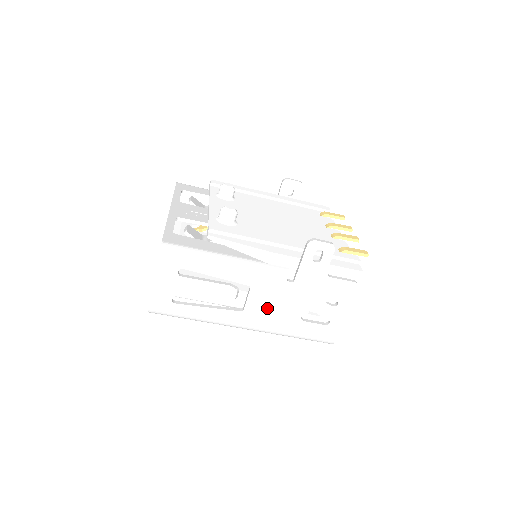
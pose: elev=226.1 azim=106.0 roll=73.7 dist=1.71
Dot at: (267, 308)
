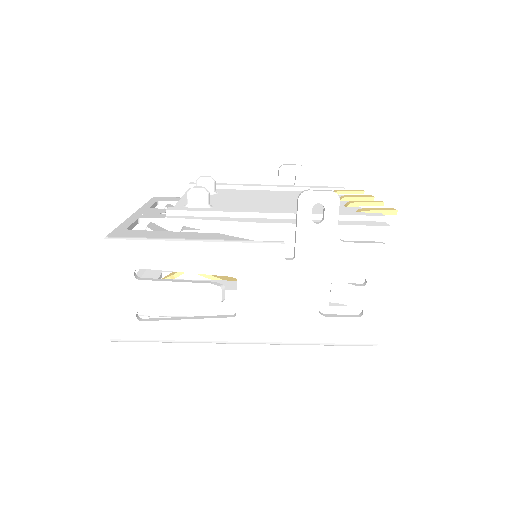
Dot at: (268, 306)
